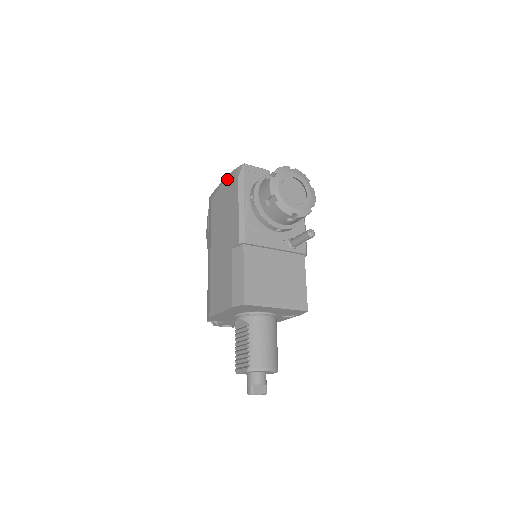
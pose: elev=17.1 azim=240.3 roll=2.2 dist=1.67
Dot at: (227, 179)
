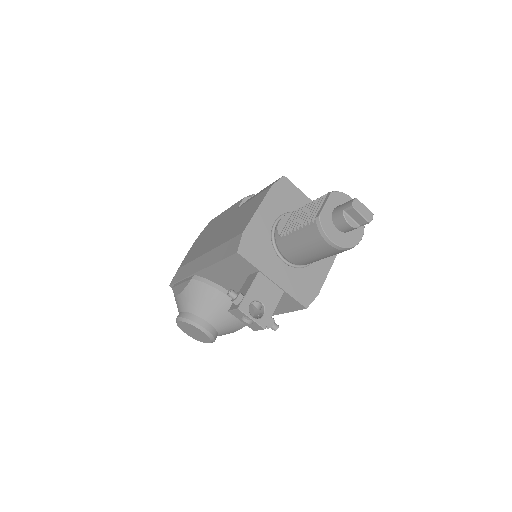
Dot at: (196, 239)
